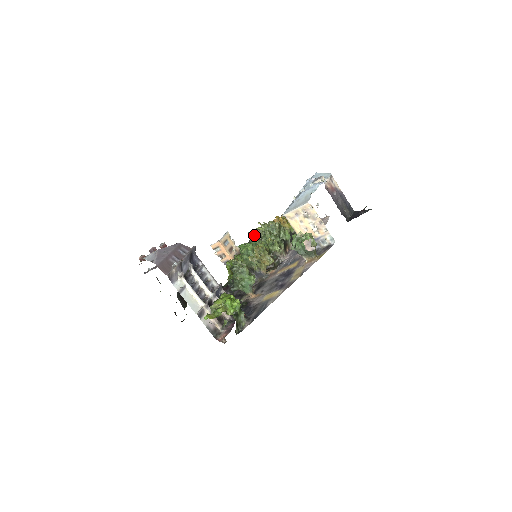
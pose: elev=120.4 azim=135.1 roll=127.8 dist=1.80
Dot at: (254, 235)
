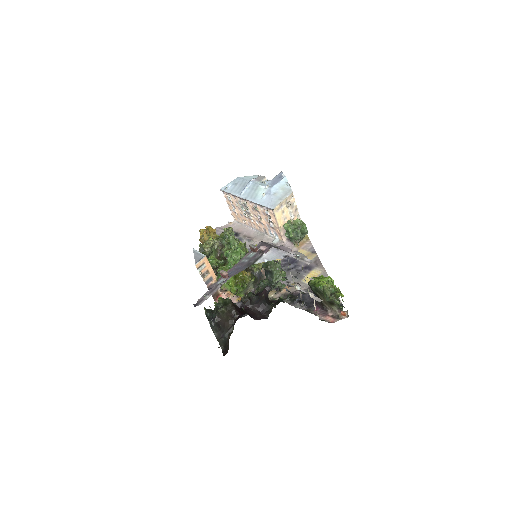
Dot at: (210, 247)
